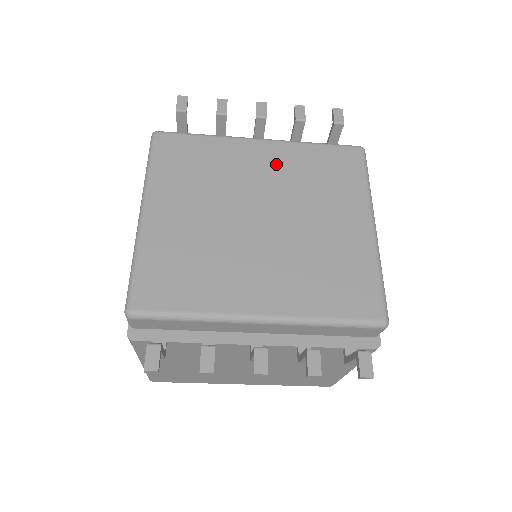
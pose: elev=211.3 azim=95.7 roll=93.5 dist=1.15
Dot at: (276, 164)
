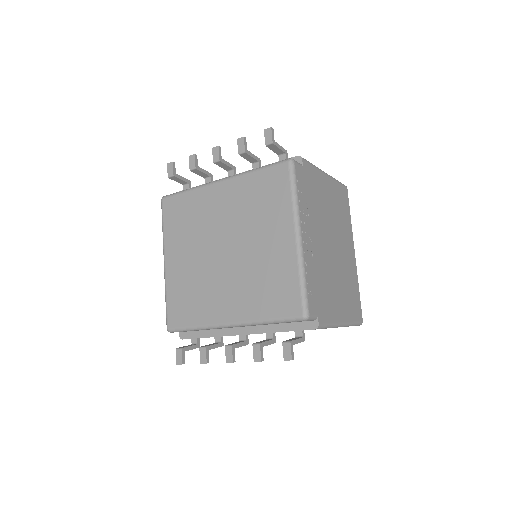
Dot at: (230, 201)
